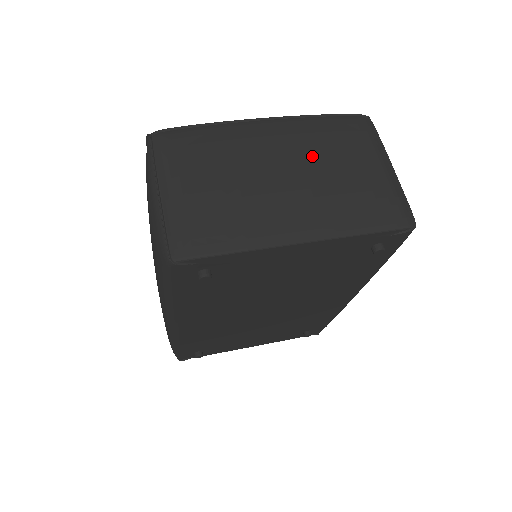
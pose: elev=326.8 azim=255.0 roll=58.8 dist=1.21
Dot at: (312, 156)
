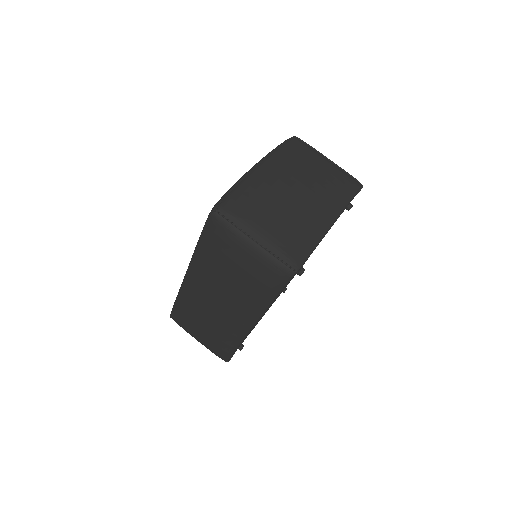
Dot at: (299, 175)
